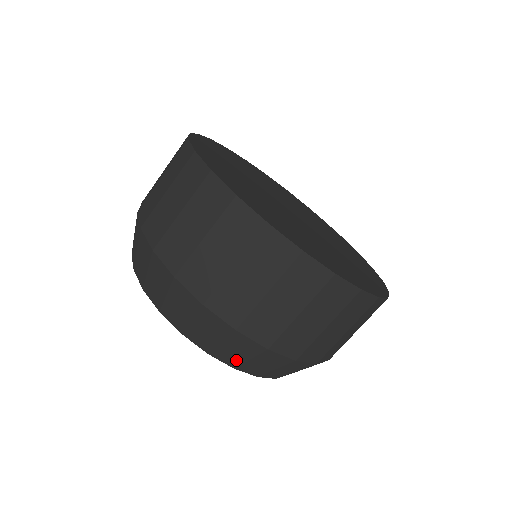
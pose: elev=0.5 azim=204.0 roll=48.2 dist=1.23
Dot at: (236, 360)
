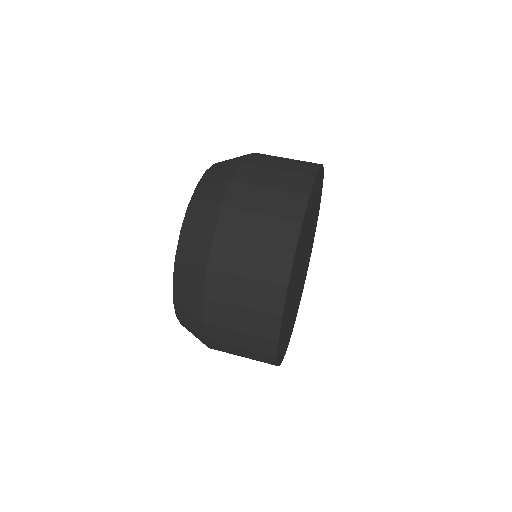
Dot at: (183, 318)
